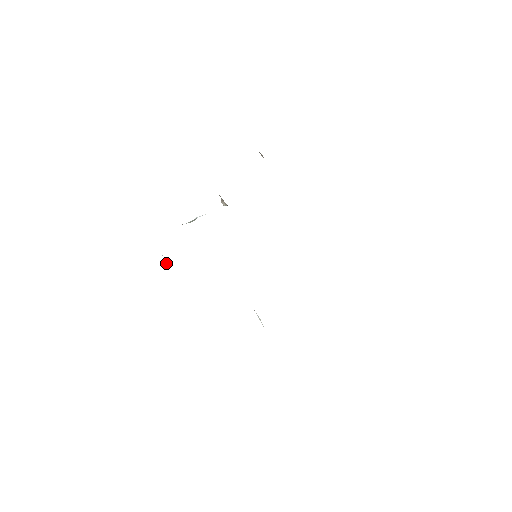
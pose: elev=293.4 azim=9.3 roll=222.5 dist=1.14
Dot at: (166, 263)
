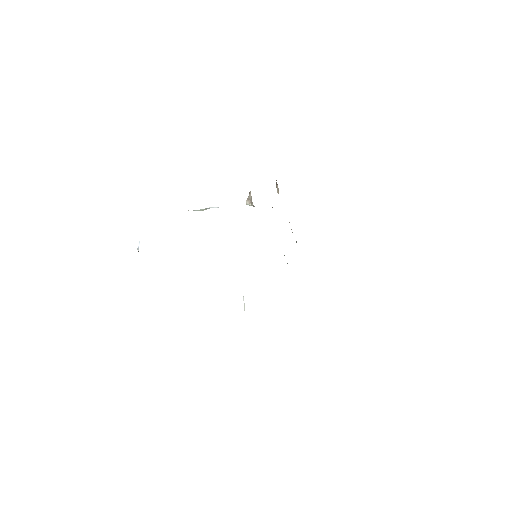
Dot at: (138, 247)
